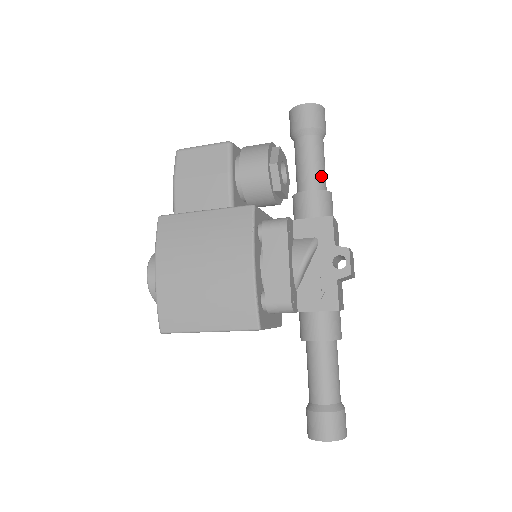
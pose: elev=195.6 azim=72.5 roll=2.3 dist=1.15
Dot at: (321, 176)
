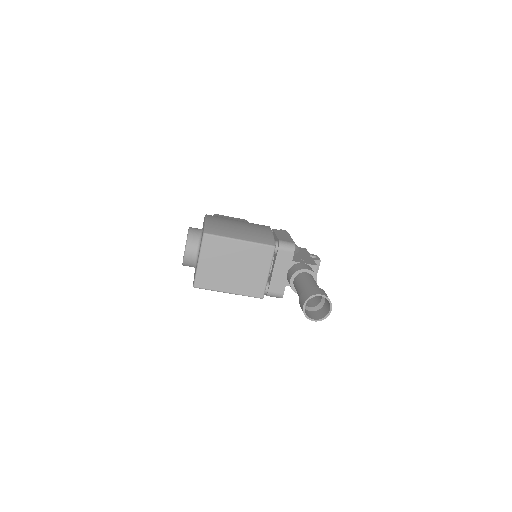
Dot at: occluded
